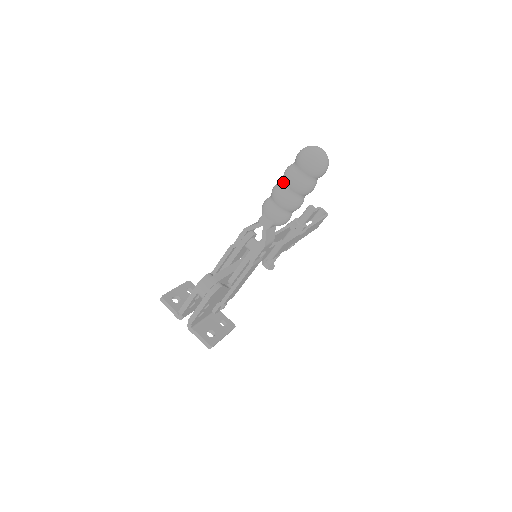
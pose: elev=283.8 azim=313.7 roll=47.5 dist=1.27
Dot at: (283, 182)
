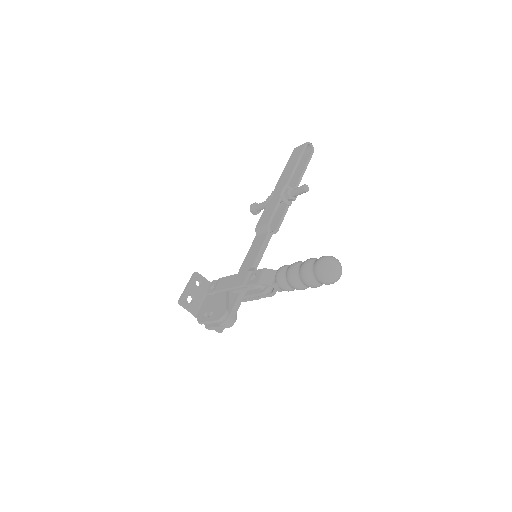
Dot at: (300, 277)
